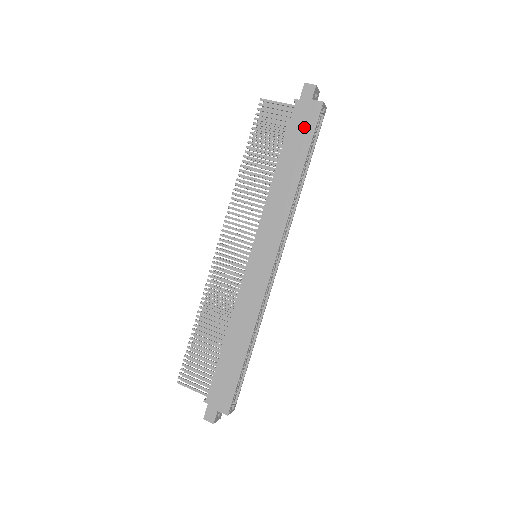
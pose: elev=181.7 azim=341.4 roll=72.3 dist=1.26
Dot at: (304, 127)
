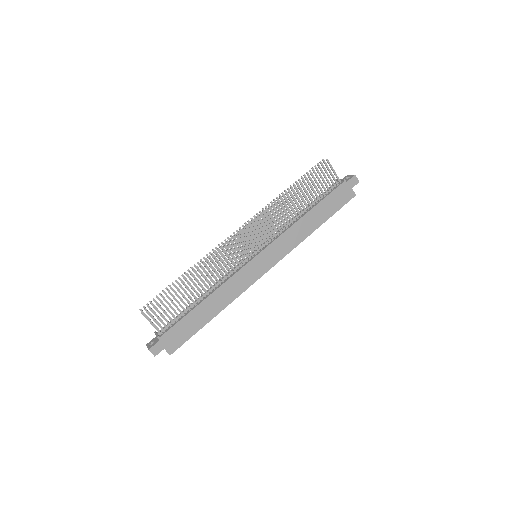
Dot at: (338, 201)
